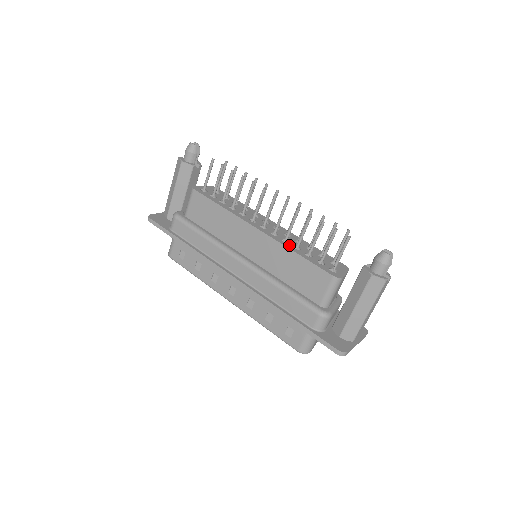
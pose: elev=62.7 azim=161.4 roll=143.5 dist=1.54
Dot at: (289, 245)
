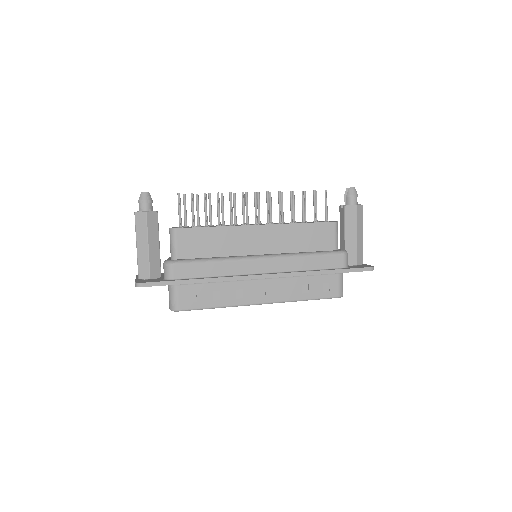
Dot at: (288, 223)
